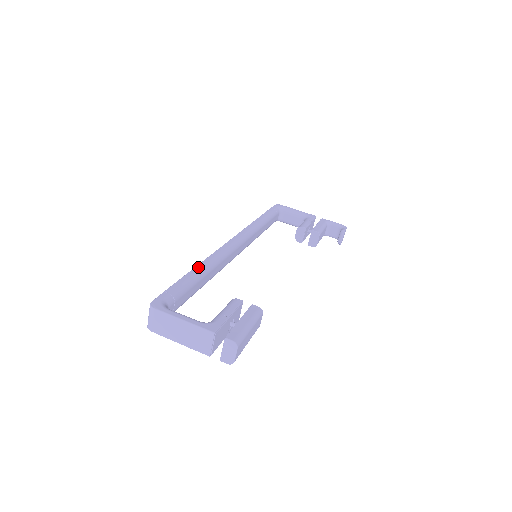
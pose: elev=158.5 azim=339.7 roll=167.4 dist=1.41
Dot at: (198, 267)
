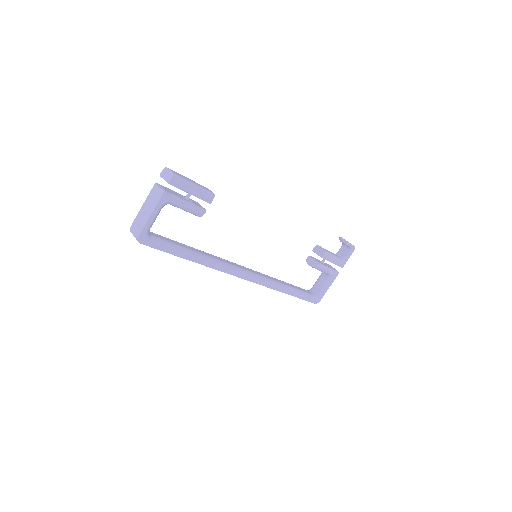
Dot at: occluded
